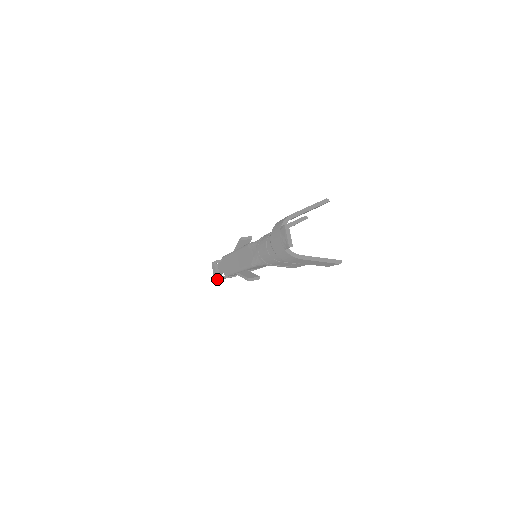
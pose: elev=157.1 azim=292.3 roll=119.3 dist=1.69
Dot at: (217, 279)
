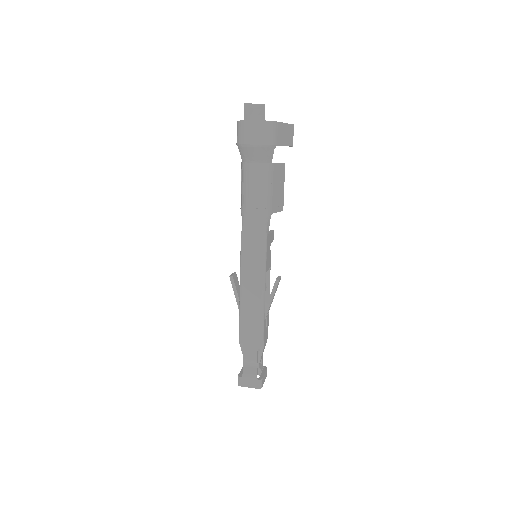
Dot at: (261, 382)
